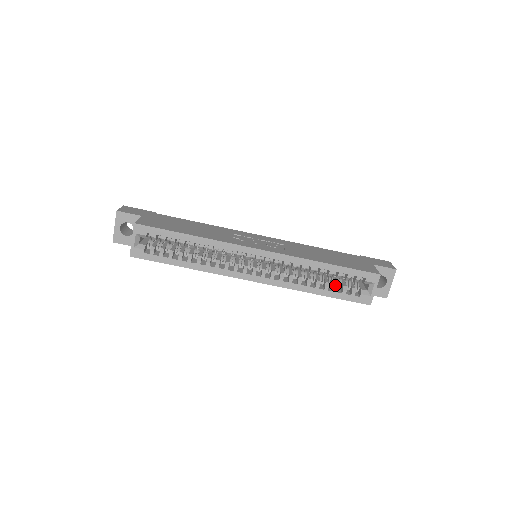
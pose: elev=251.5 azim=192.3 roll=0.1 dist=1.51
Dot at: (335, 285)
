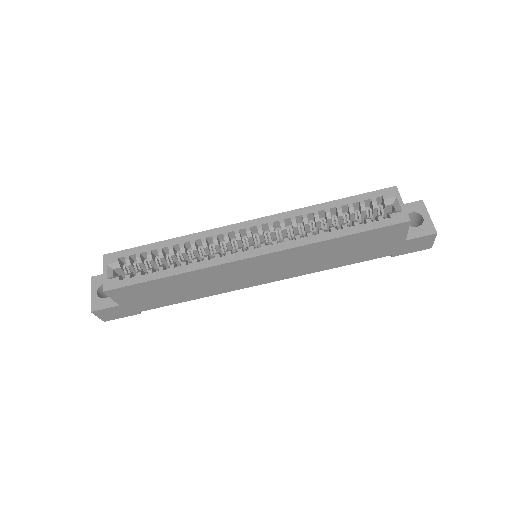
Dot at: (353, 221)
